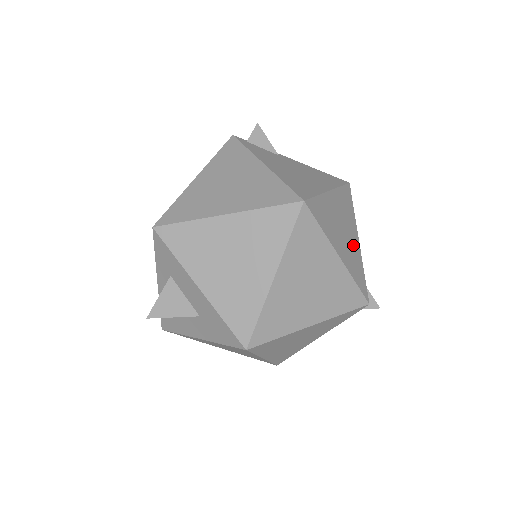
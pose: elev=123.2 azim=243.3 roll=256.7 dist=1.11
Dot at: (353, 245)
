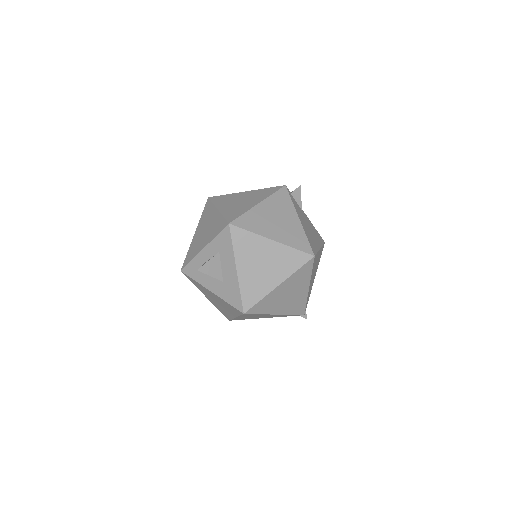
Dot at: occluded
